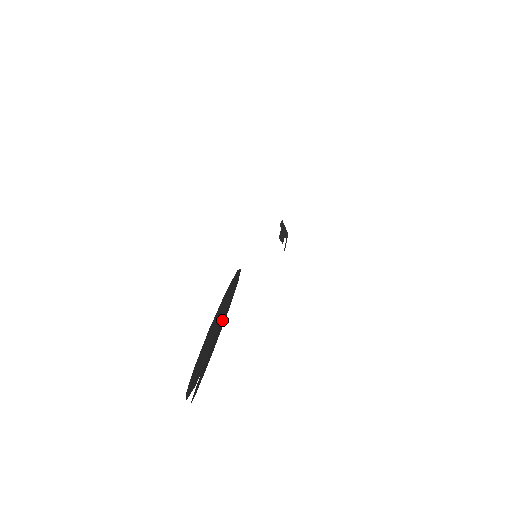
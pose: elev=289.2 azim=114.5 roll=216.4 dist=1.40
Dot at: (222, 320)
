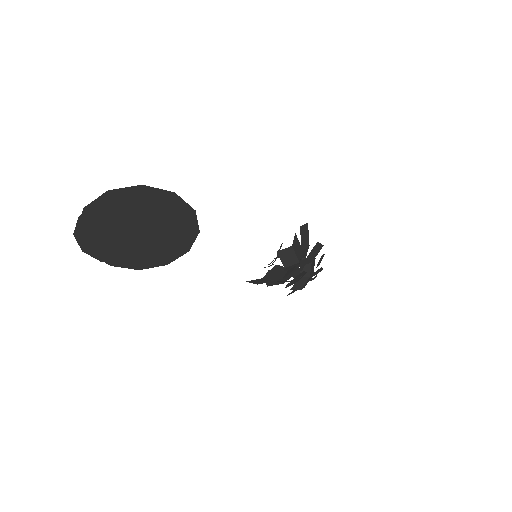
Dot at: (133, 208)
